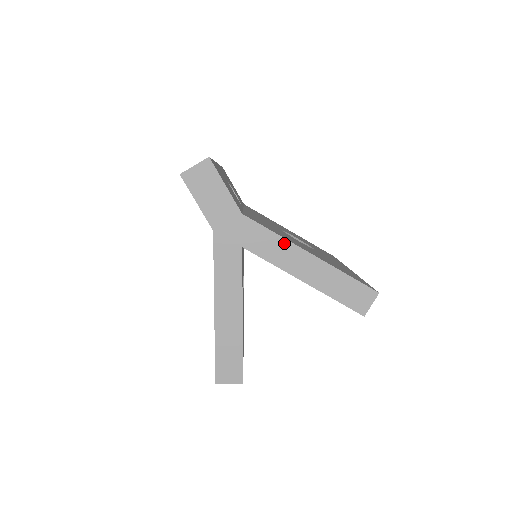
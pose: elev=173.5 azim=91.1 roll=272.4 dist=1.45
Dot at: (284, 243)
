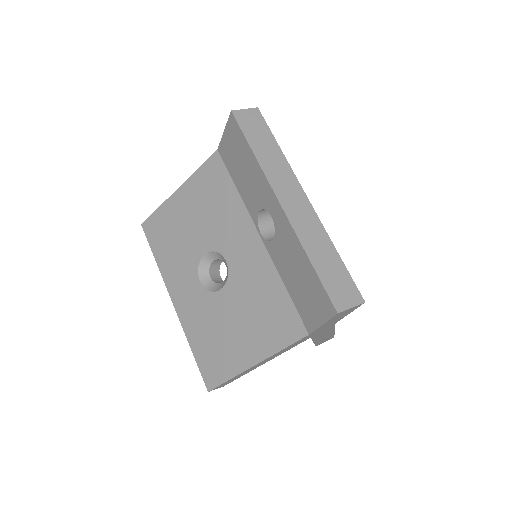
Dot at: occluded
